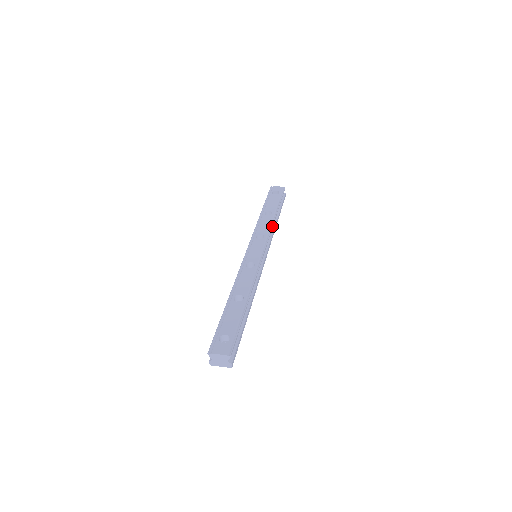
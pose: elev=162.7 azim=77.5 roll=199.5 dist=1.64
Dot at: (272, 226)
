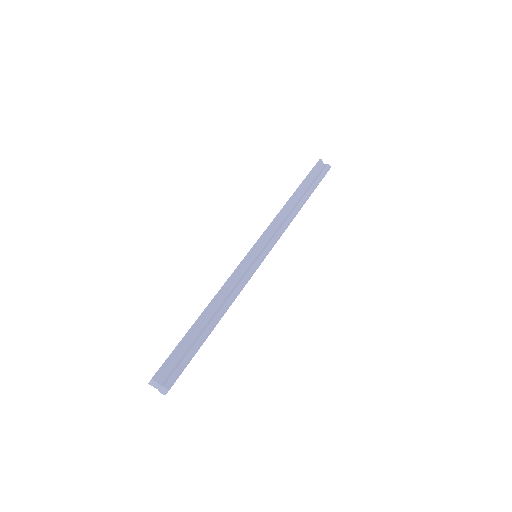
Dot at: (278, 213)
